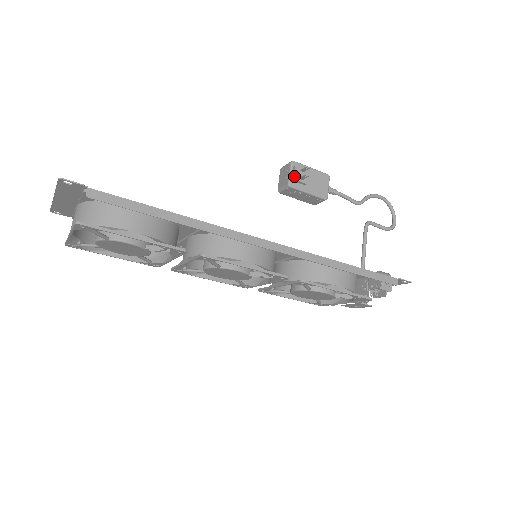
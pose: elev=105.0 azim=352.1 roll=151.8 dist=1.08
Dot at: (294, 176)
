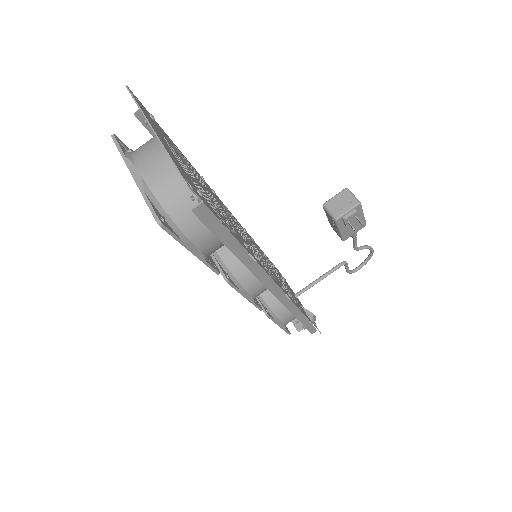
Dot at: (347, 218)
